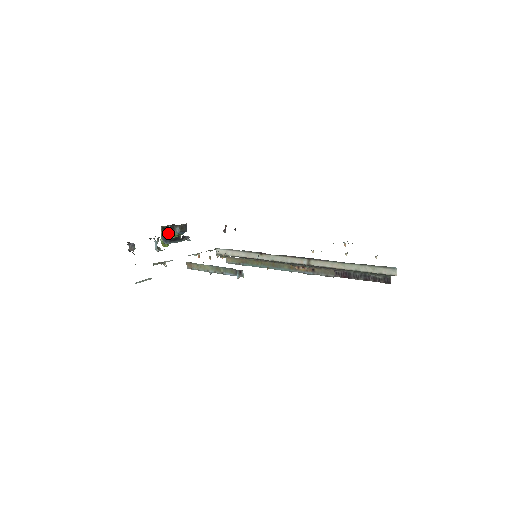
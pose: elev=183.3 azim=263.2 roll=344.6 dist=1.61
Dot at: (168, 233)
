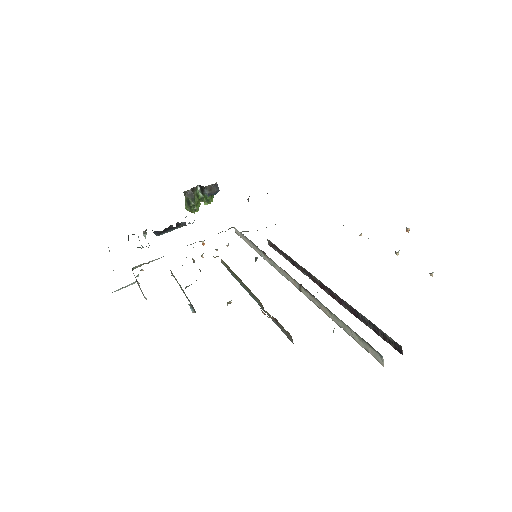
Dot at: (193, 198)
